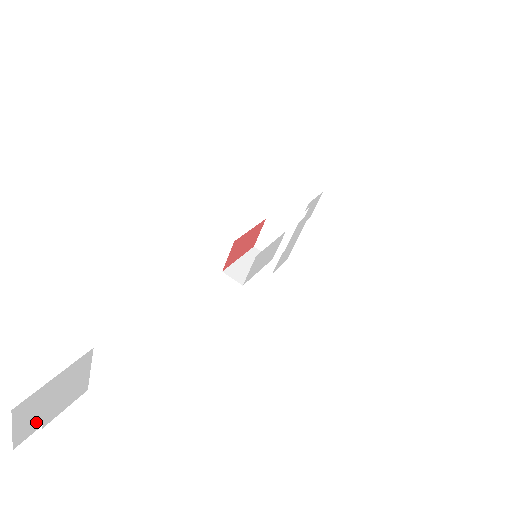
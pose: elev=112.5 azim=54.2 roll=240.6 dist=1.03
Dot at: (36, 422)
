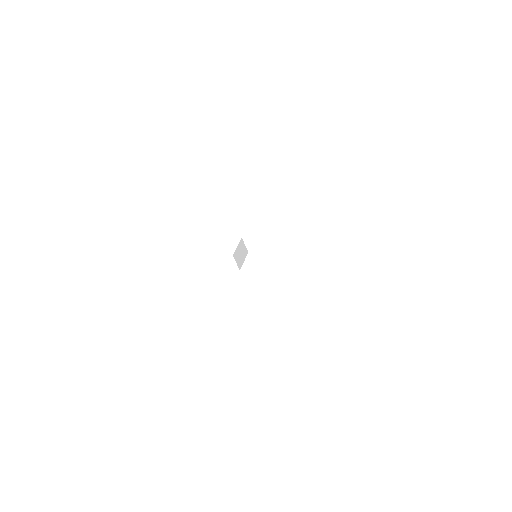
Dot at: occluded
